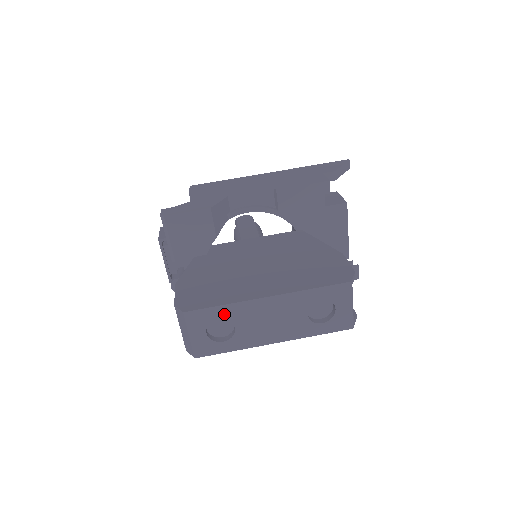
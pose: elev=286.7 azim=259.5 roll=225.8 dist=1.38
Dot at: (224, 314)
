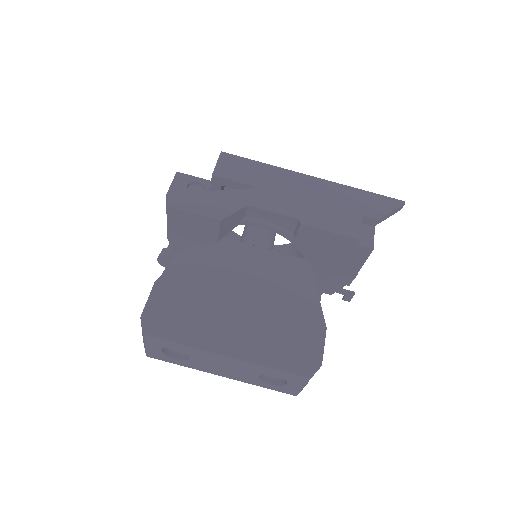
Dot at: (182, 348)
